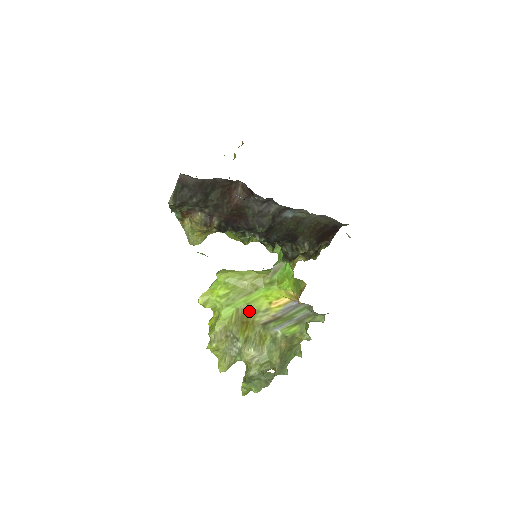
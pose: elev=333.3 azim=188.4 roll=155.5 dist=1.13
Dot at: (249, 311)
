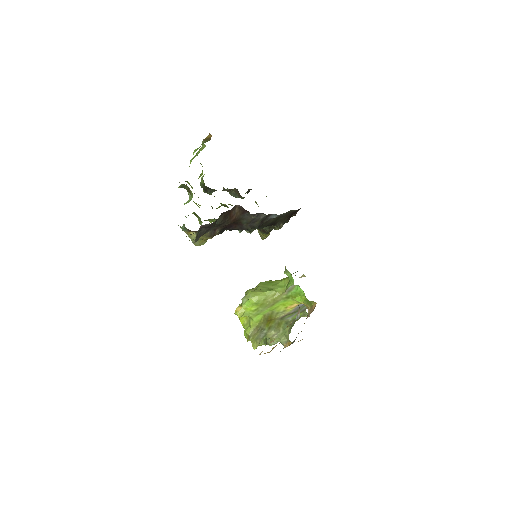
Dot at: (272, 314)
